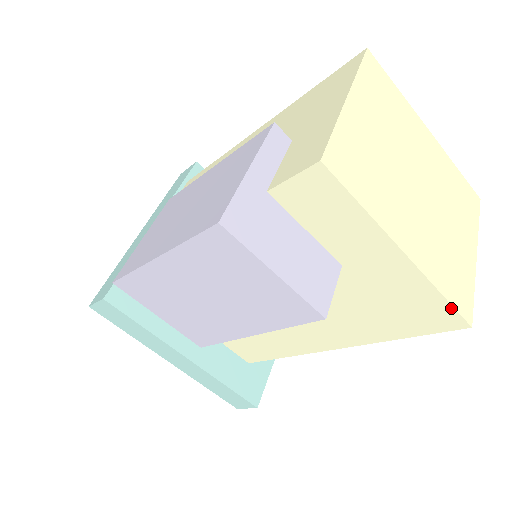
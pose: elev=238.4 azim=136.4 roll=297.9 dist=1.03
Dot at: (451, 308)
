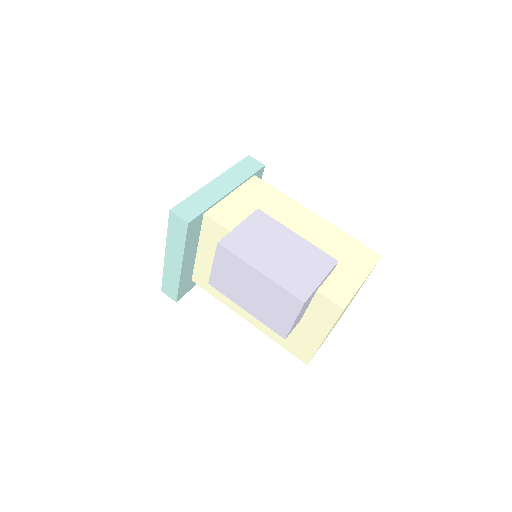
Dot at: (311, 358)
